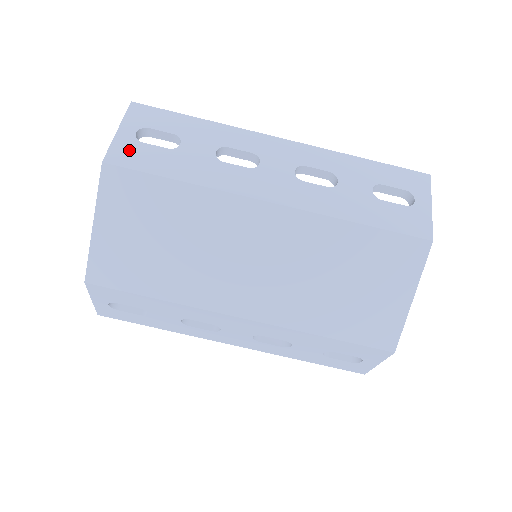
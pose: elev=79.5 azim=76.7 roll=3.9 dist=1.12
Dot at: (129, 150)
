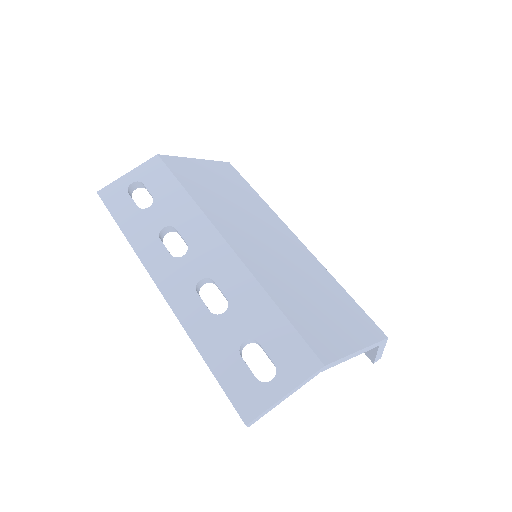
Dot at: occluded
